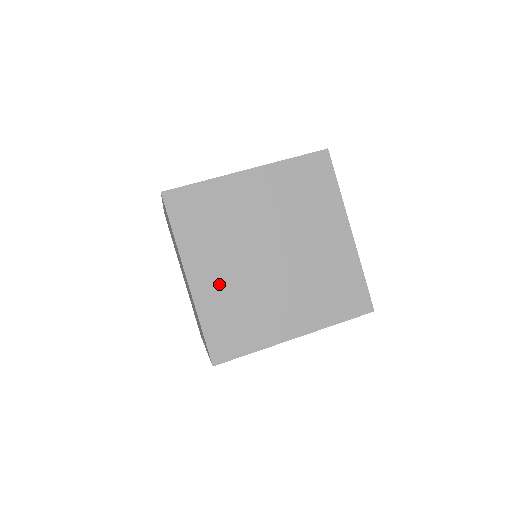
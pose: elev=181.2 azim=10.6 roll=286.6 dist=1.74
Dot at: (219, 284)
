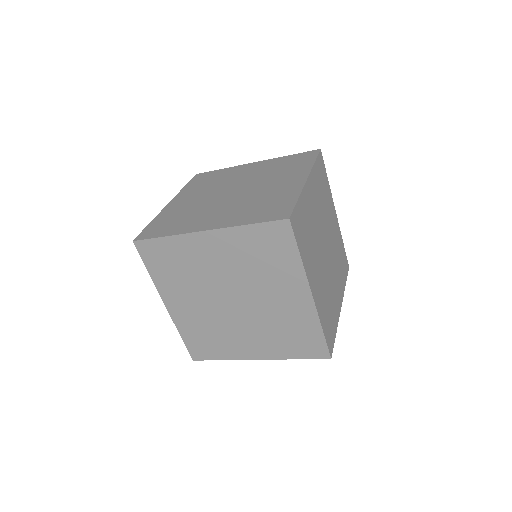
Dot at: (184, 205)
